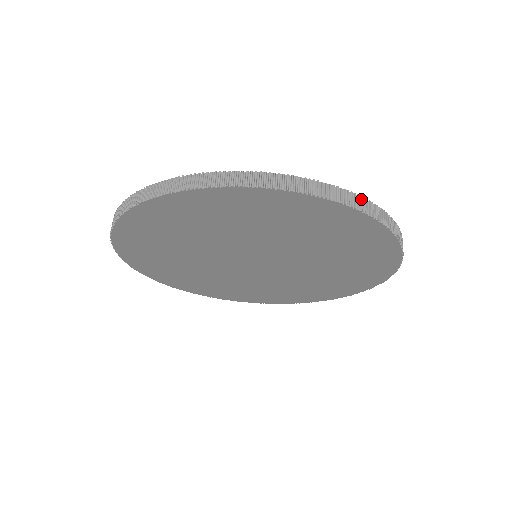
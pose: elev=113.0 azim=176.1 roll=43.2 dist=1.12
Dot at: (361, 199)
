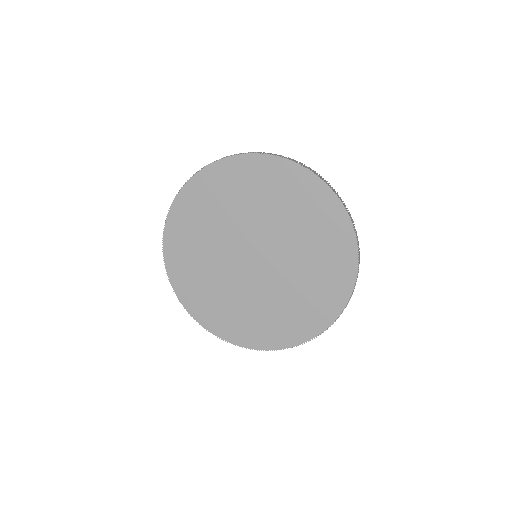
Dot at: (306, 166)
